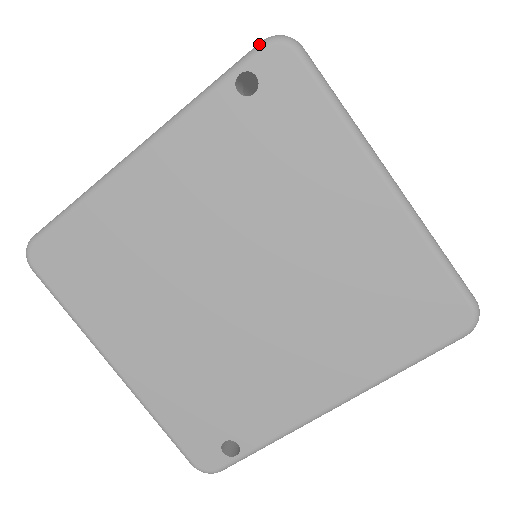
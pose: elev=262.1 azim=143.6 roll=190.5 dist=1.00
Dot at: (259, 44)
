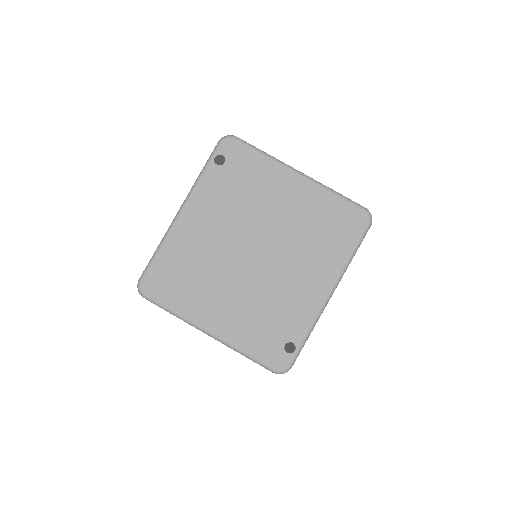
Dot at: (218, 143)
